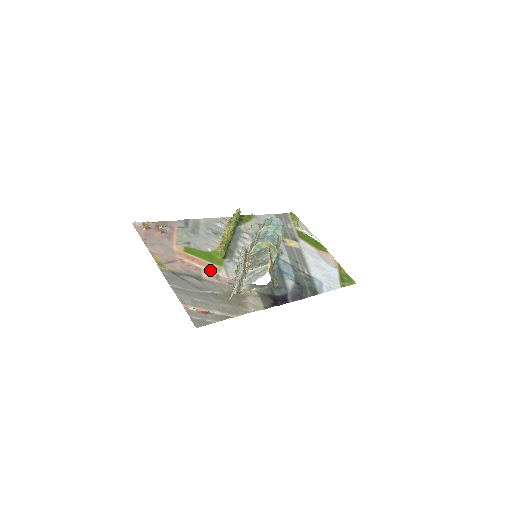
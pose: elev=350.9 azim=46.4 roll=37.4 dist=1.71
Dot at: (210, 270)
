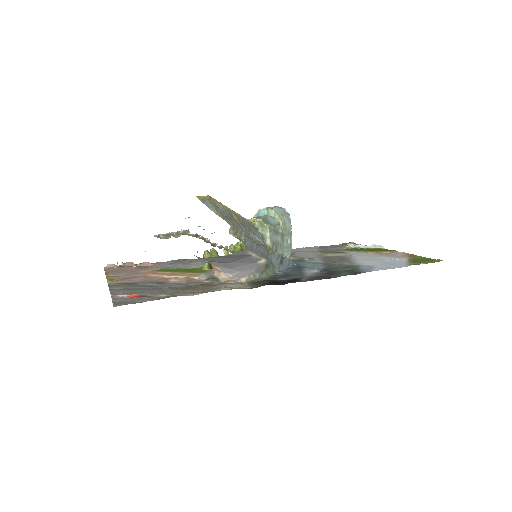
Dot at: (182, 277)
